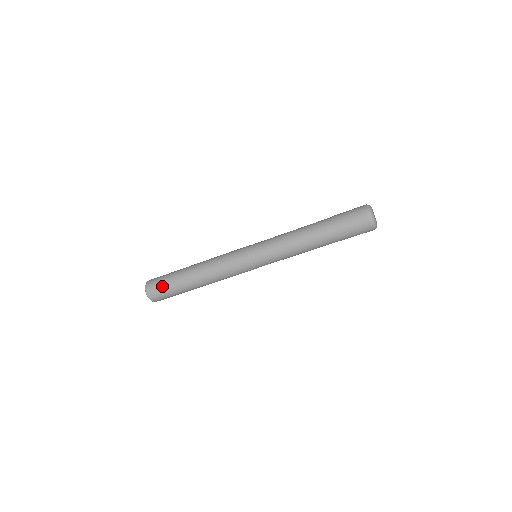
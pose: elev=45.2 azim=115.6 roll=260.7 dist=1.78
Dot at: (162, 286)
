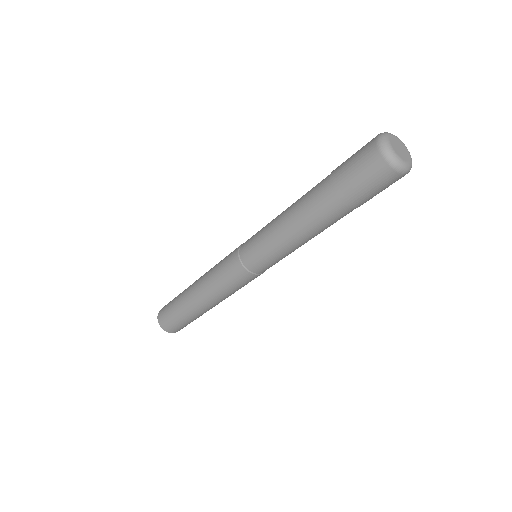
Dot at: (169, 312)
